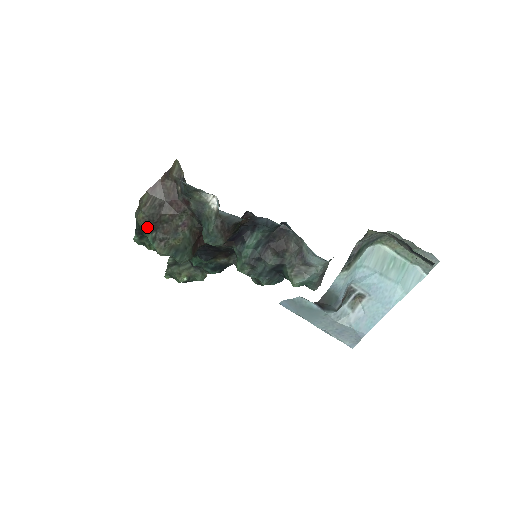
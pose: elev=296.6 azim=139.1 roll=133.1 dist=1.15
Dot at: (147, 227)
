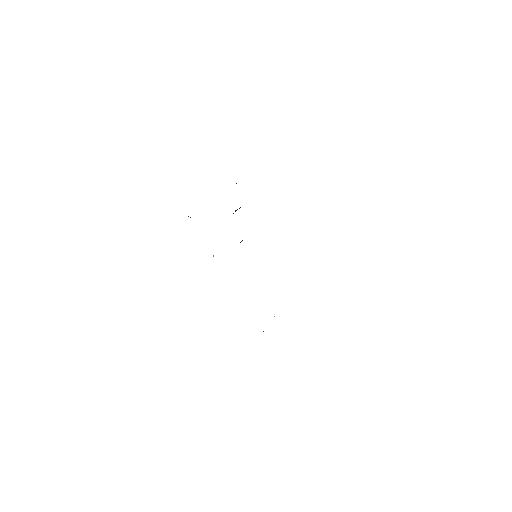
Dot at: occluded
